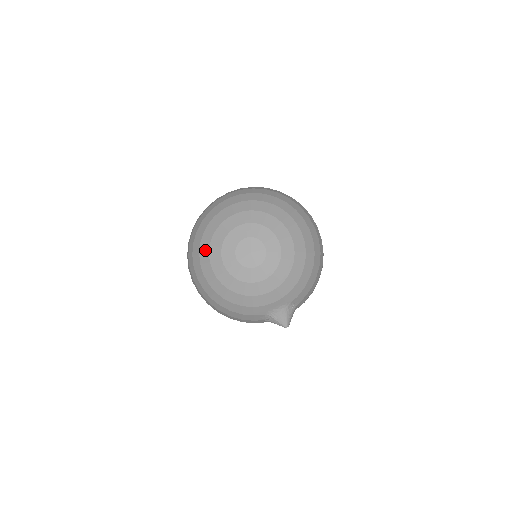
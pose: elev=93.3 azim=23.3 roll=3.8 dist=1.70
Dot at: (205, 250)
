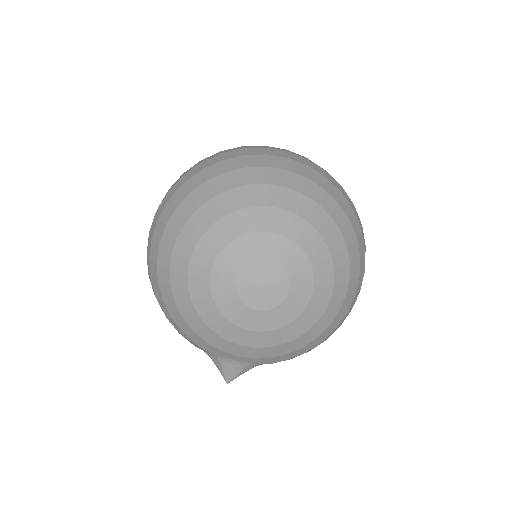
Dot at: (200, 224)
